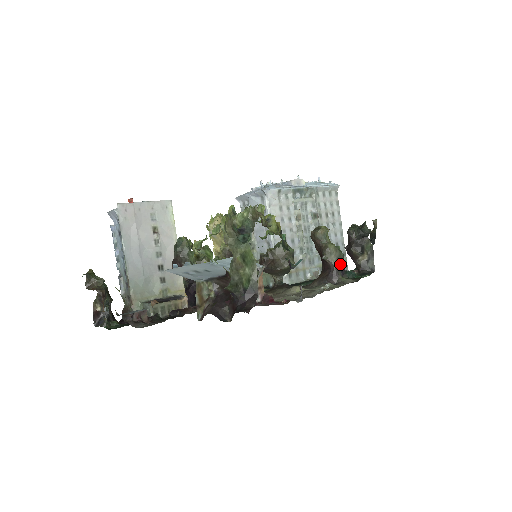
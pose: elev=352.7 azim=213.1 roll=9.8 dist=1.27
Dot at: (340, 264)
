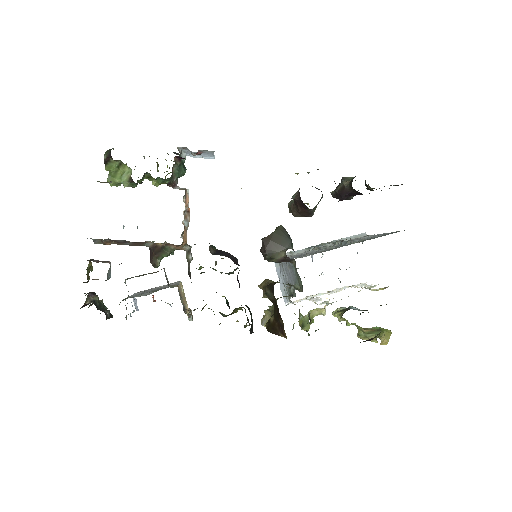
Dot at: occluded
